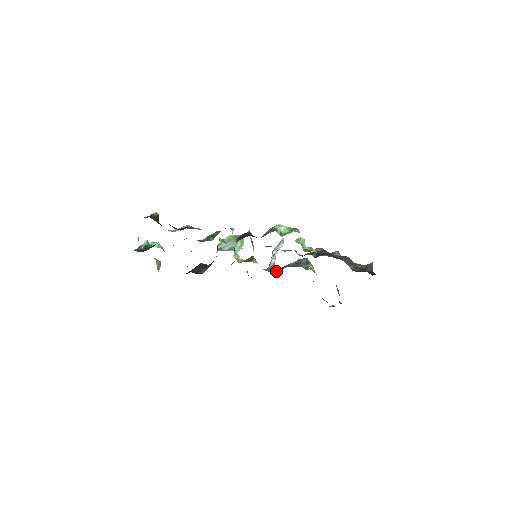
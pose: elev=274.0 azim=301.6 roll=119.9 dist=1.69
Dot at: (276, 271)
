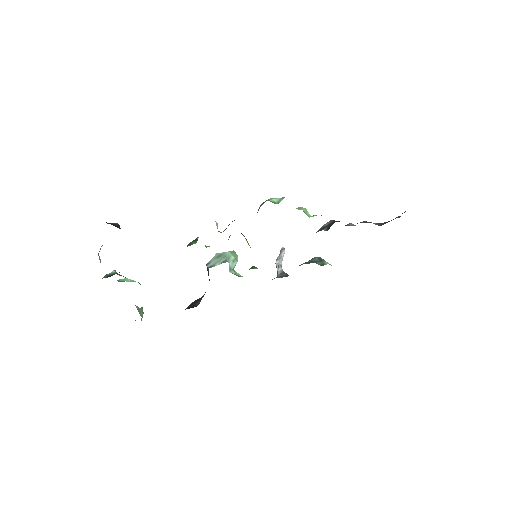
Dot at: (287, 276)
